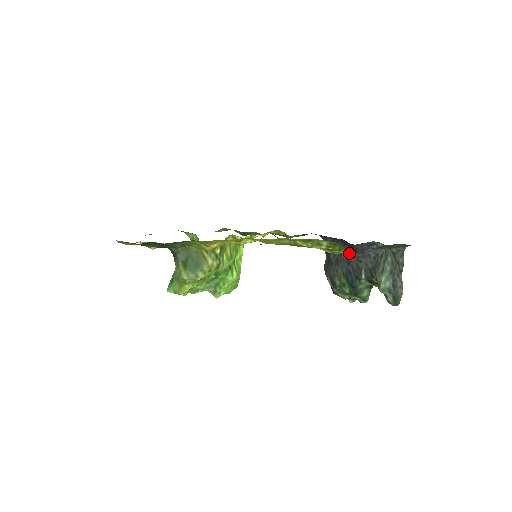
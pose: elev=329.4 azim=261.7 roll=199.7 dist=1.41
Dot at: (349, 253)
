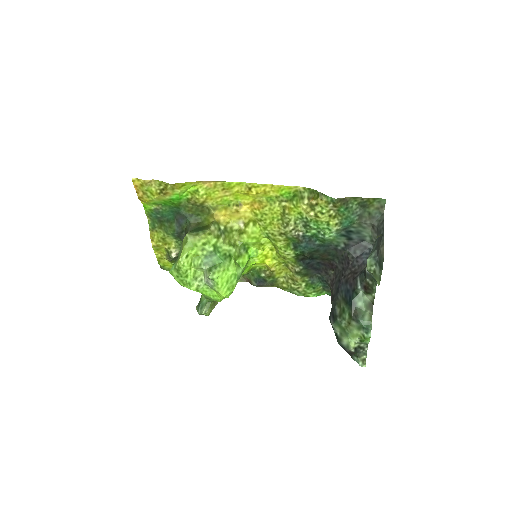
Dot at: (326, 200)
